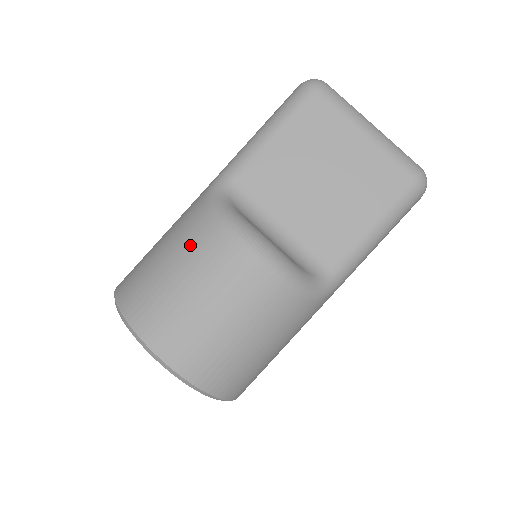
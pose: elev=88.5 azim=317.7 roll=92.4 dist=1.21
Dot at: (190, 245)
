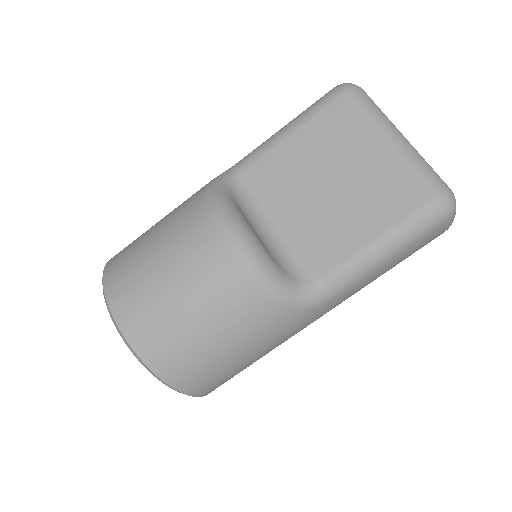
Dot at: (176, 220)
